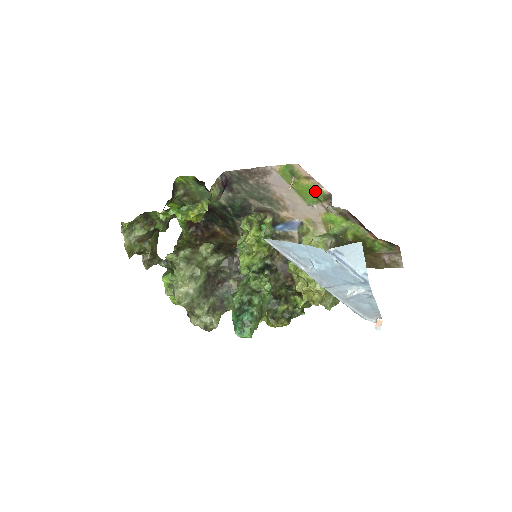
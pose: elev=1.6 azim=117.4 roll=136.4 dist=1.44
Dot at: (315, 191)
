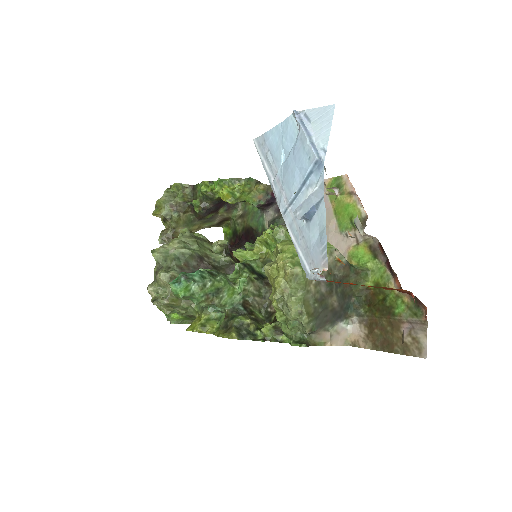
Dot at: (353, 213)
